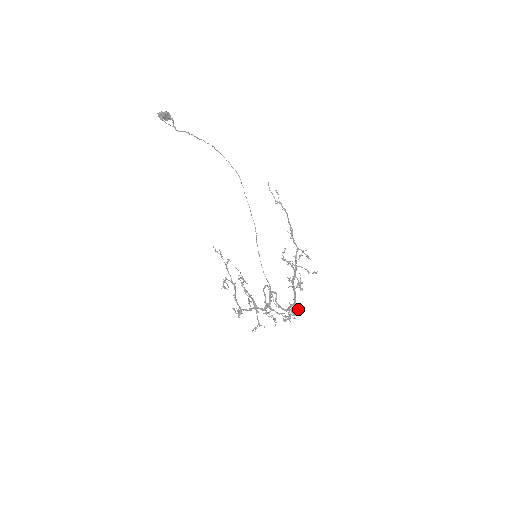
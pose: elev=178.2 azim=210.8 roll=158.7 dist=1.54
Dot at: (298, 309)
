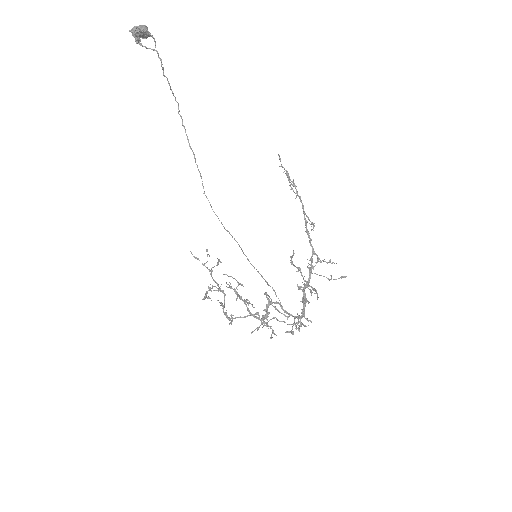
Dot at: (308, 321)
